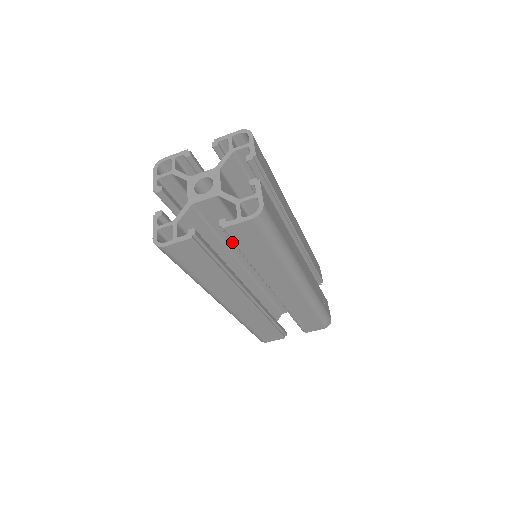
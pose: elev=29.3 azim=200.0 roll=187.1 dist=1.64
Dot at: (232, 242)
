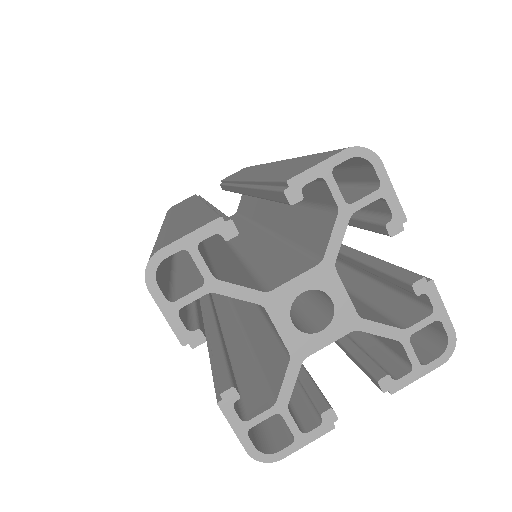
Dot at: (359, 367)
